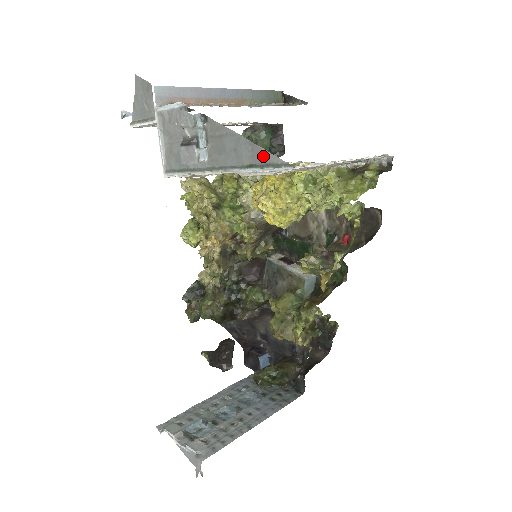
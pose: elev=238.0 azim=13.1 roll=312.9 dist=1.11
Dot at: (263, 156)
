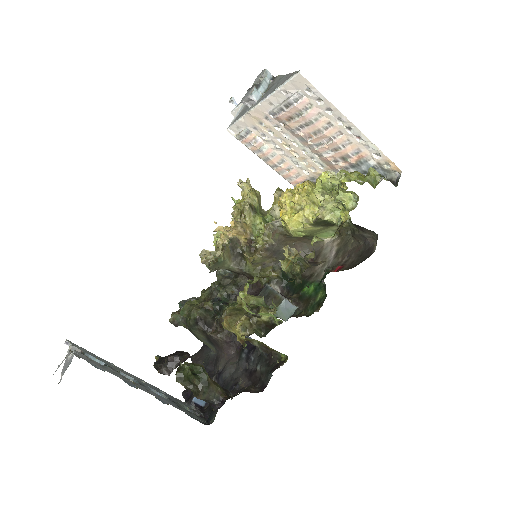
Dot at: (289, 77)
